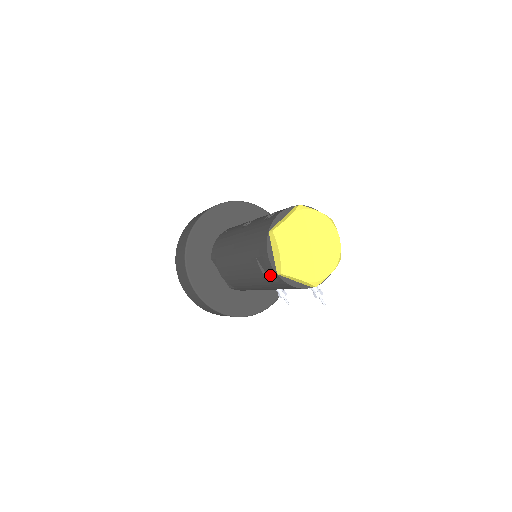
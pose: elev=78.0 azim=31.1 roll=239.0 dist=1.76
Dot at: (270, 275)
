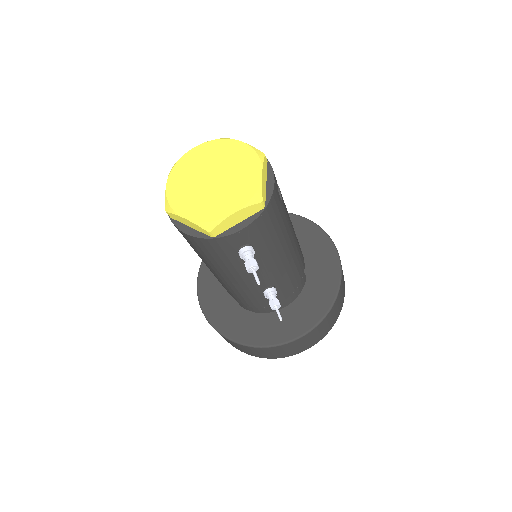
Dot at: occluded
